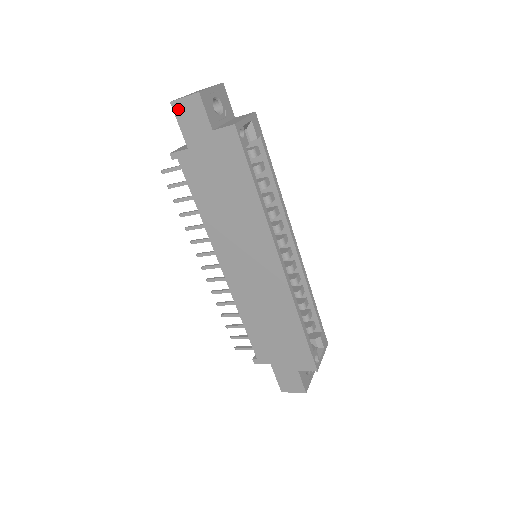
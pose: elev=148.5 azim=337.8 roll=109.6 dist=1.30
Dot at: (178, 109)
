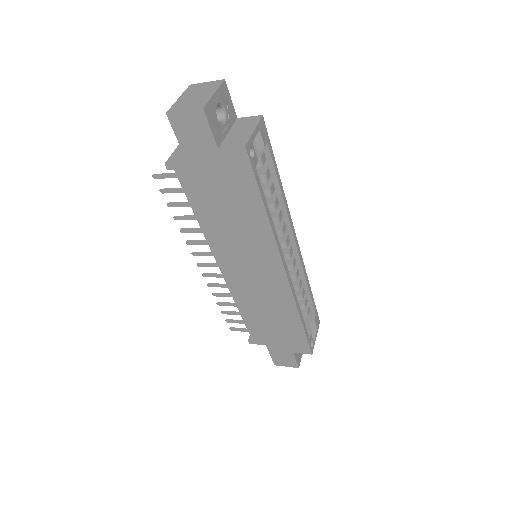
Dot at: (176, 122)
